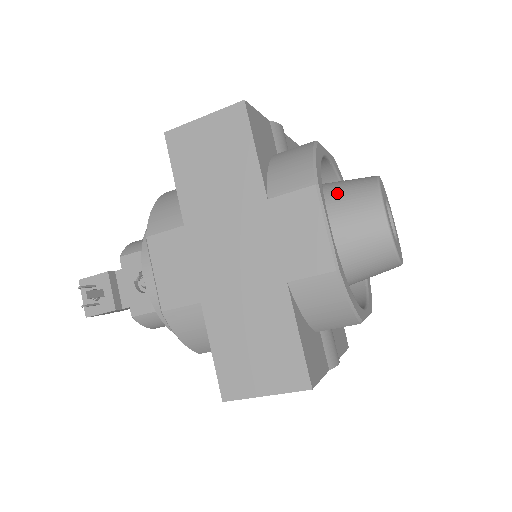
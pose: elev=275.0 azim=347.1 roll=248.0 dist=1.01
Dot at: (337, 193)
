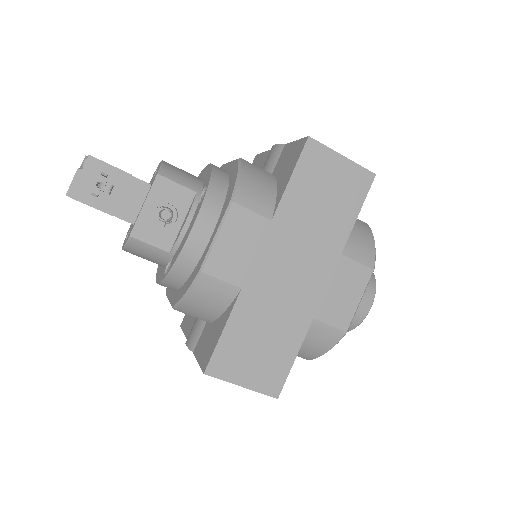
Dot at: occluded
